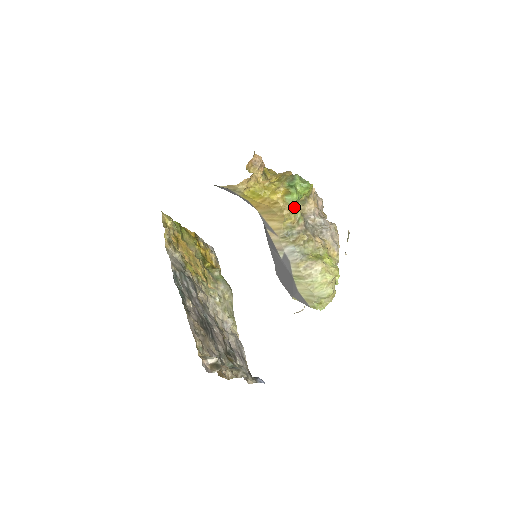
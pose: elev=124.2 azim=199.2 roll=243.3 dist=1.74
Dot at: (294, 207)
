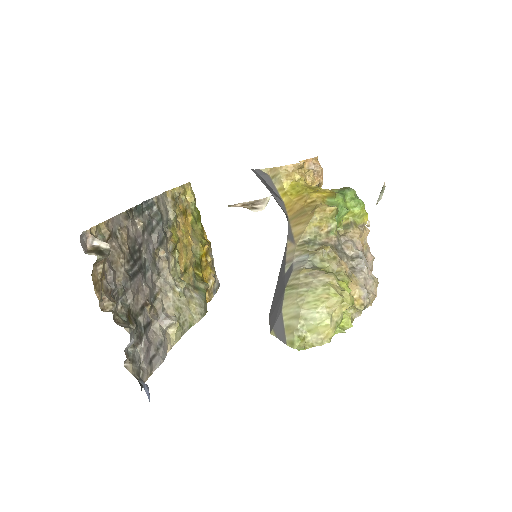
Dot at: (332, 207)
